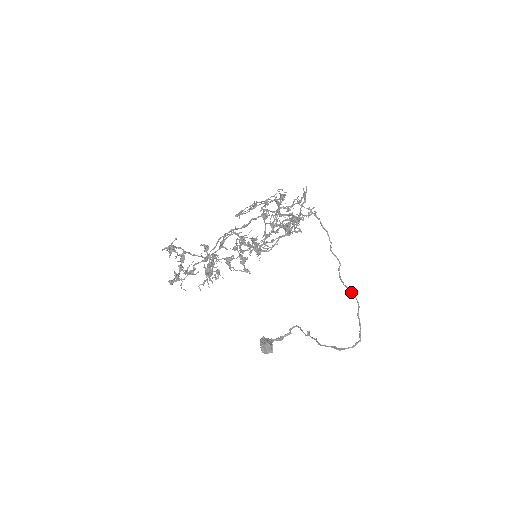
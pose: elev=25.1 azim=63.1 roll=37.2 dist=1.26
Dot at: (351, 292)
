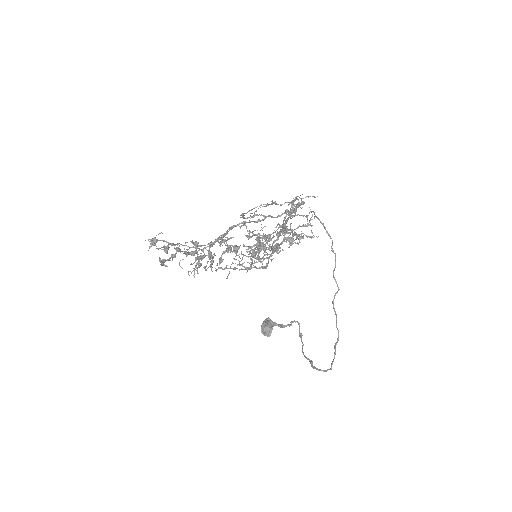
Dot at: (336, 322)
